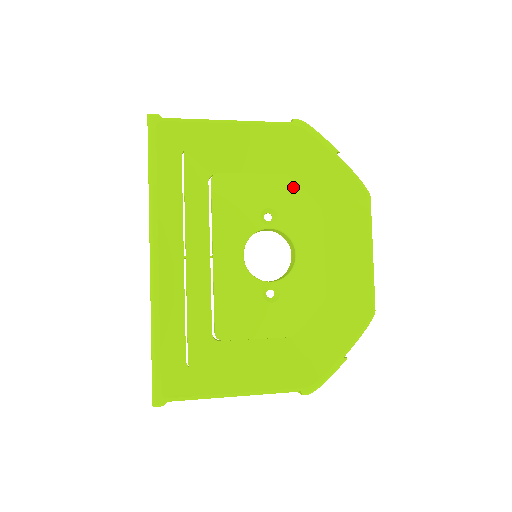
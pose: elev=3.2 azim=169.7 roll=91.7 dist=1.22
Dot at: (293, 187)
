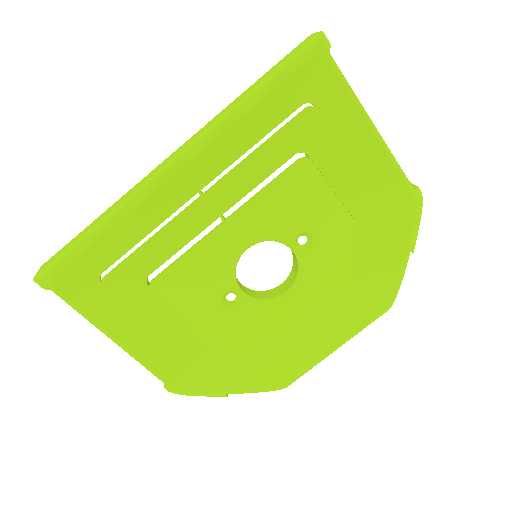
Dot at: (350, 241)
